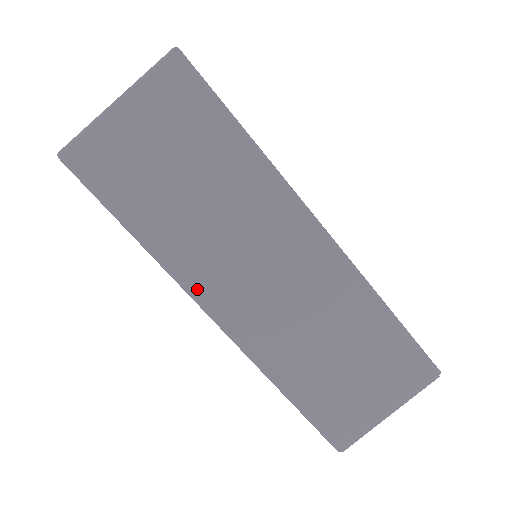
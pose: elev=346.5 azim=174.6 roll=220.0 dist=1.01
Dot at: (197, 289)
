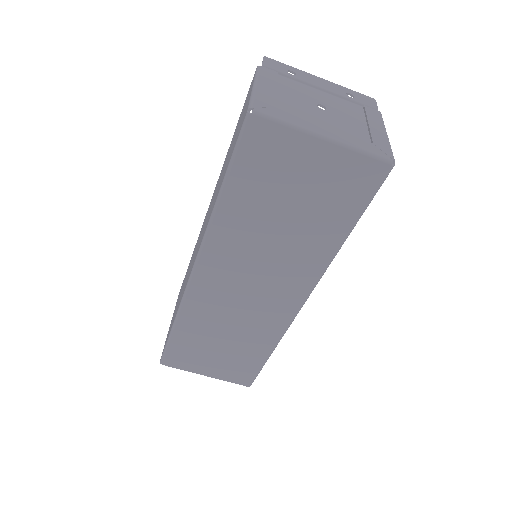
Dot at: (208, 253)
